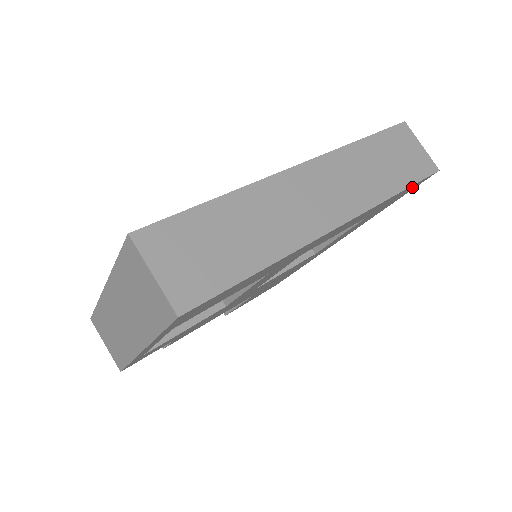
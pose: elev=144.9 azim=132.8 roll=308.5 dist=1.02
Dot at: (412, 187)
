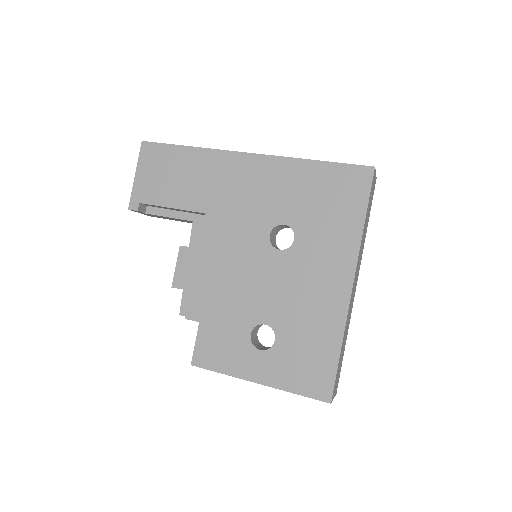
Dot at: occluded
